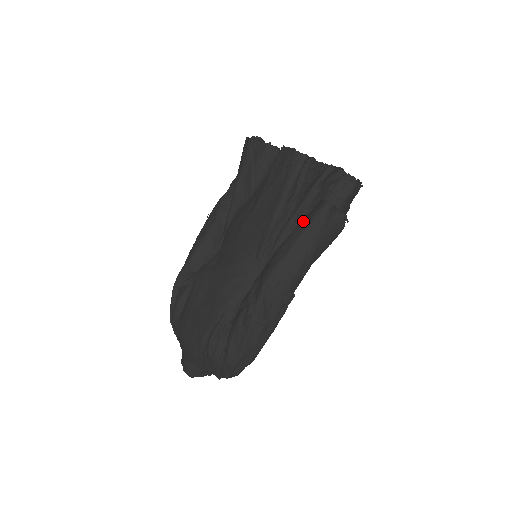
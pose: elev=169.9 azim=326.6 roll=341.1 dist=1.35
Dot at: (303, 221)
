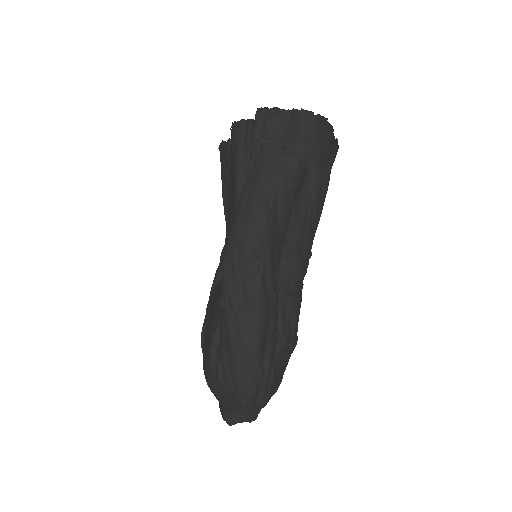
Dot at: occluded
